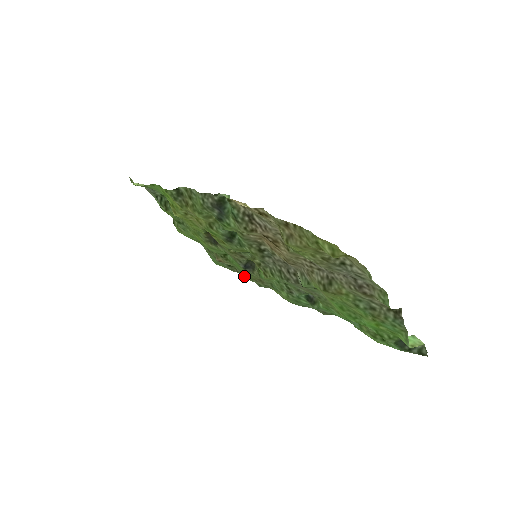
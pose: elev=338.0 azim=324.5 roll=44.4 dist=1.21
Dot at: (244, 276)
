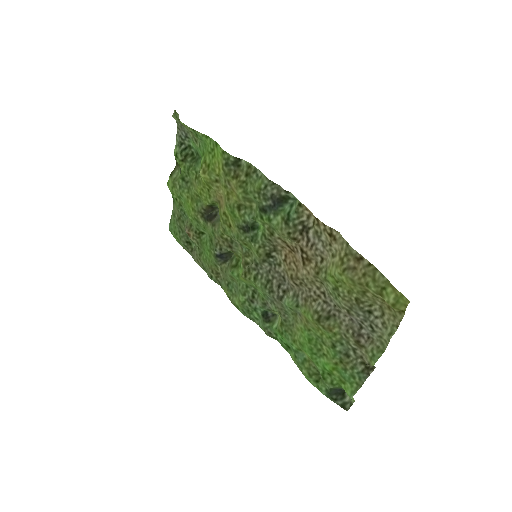
Dot at: (197, 260)
